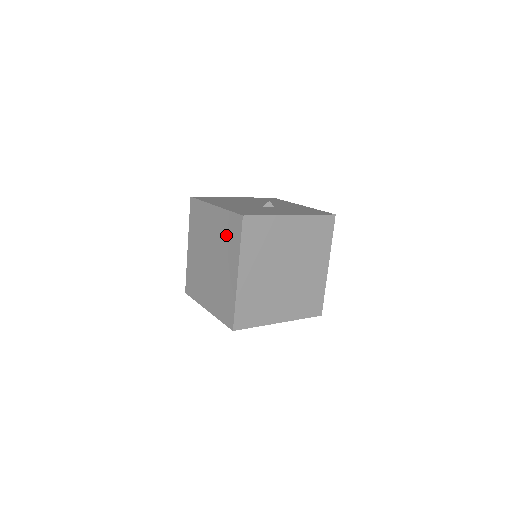
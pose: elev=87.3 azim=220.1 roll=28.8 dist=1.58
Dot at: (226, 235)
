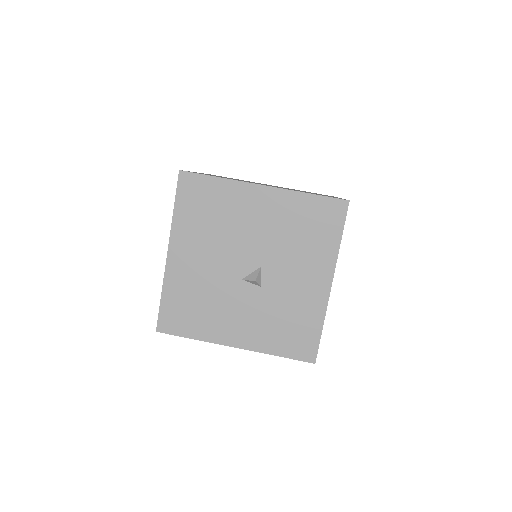
Dot at: occluded
